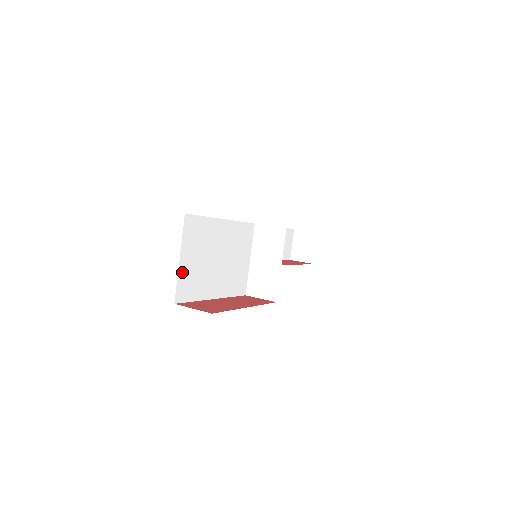
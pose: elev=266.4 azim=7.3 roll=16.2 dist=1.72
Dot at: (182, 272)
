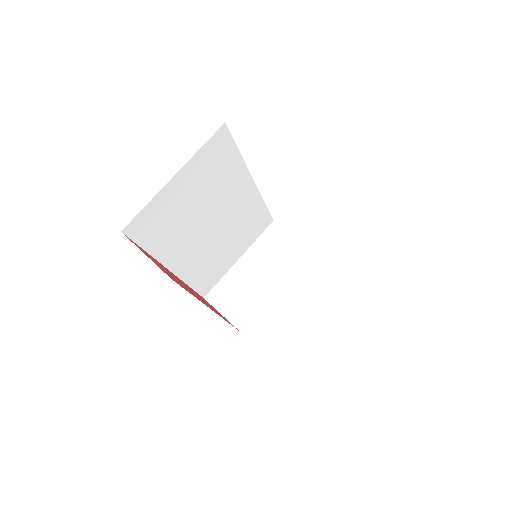
Dot at: (163, 197)
